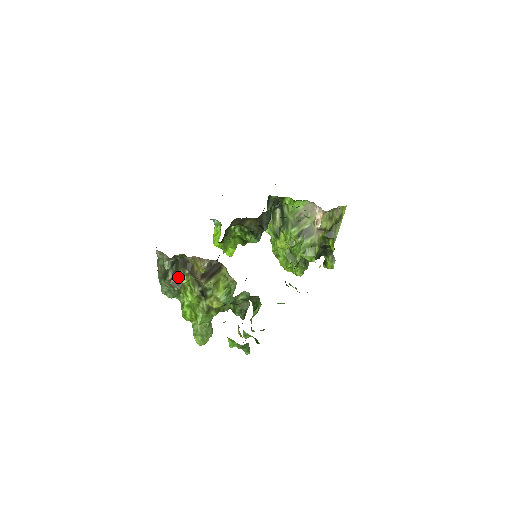
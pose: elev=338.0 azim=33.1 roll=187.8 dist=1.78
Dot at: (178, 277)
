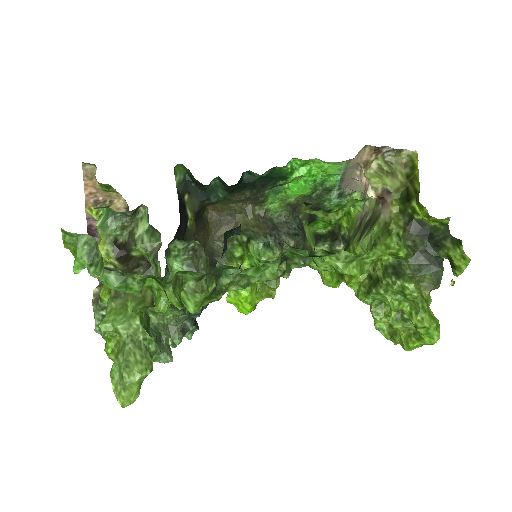
Dot at: occluded
